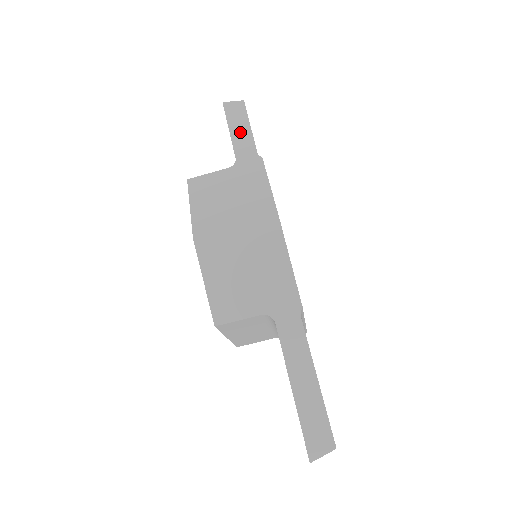
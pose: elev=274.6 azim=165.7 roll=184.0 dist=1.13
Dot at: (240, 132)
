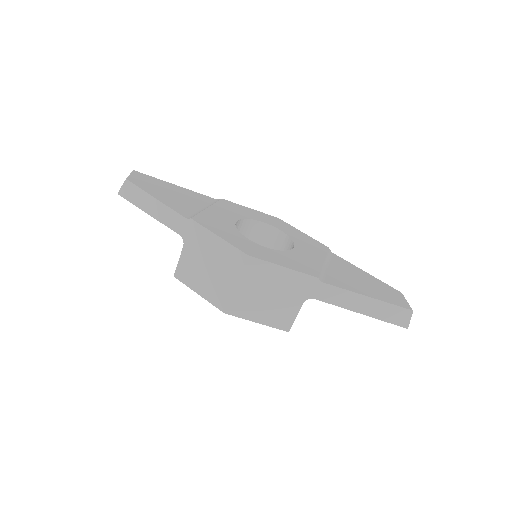
Dot at: (156, 210)
